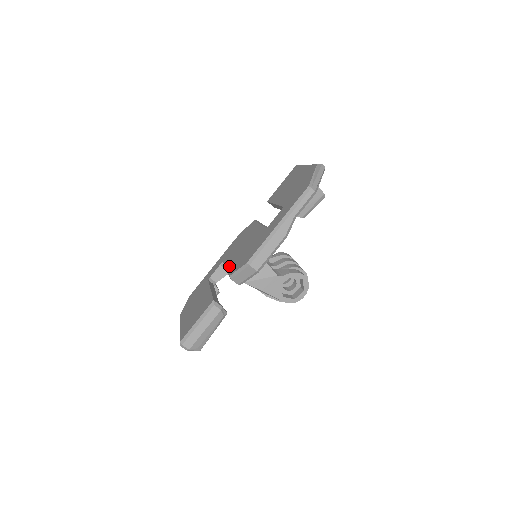
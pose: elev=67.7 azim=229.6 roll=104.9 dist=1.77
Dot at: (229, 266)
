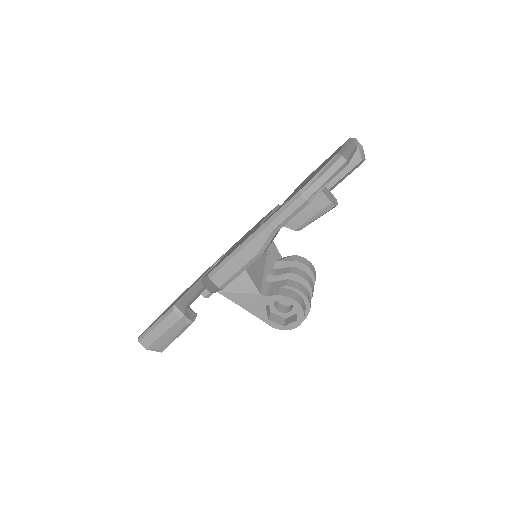
Dot at: occluded
